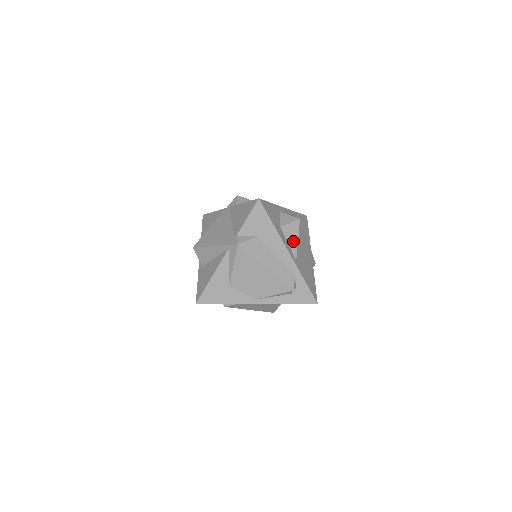
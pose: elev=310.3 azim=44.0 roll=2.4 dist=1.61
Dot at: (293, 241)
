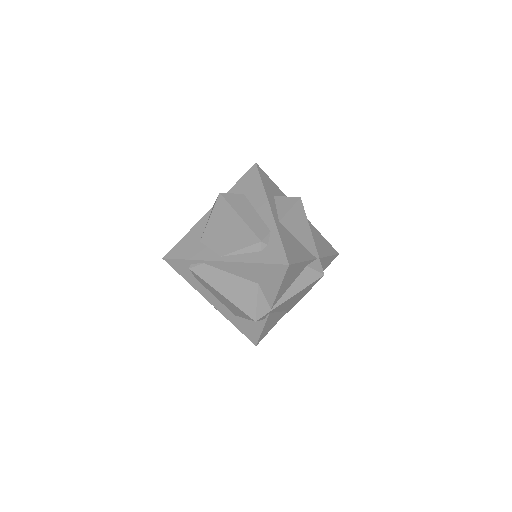
Dot at: (283, 208)
